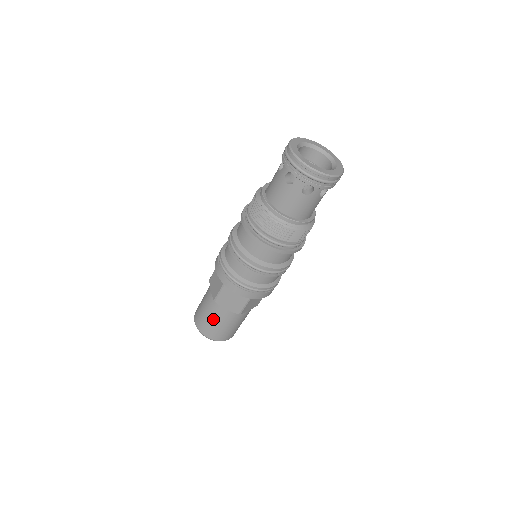
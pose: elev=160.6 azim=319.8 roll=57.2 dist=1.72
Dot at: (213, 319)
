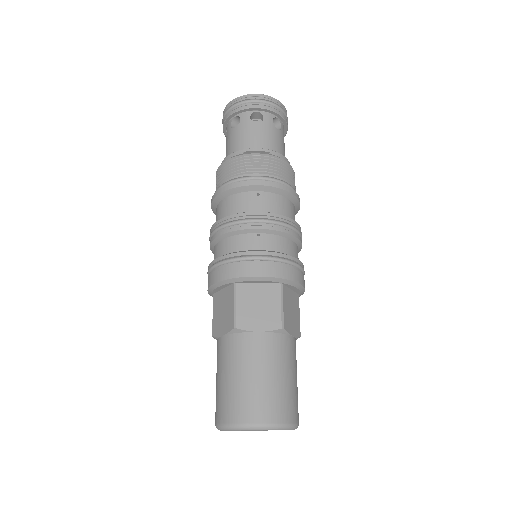
Dot at: (218, 374)
